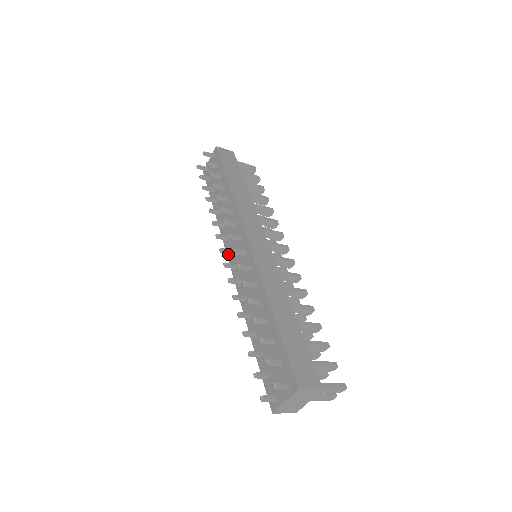
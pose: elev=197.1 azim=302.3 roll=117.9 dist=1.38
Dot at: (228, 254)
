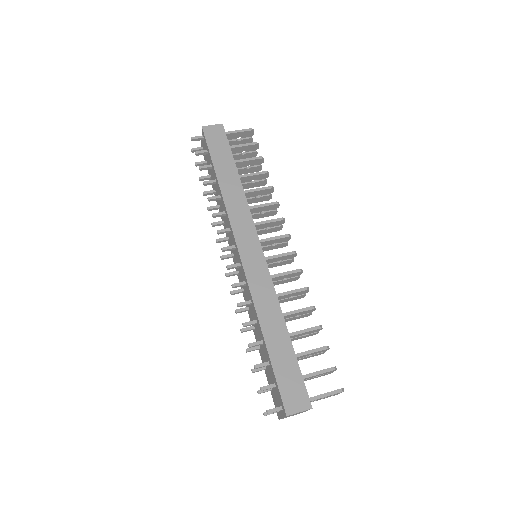
Dot at: occluded
